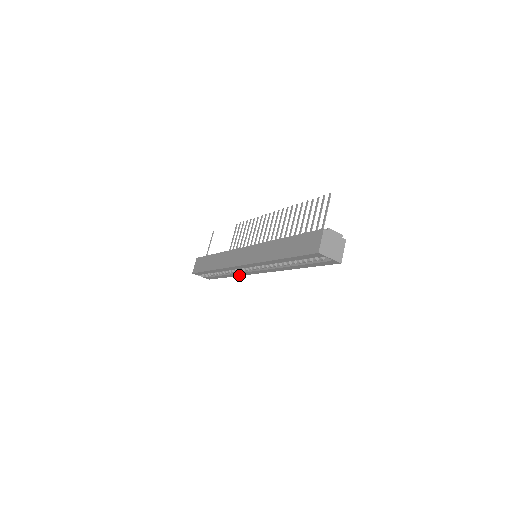
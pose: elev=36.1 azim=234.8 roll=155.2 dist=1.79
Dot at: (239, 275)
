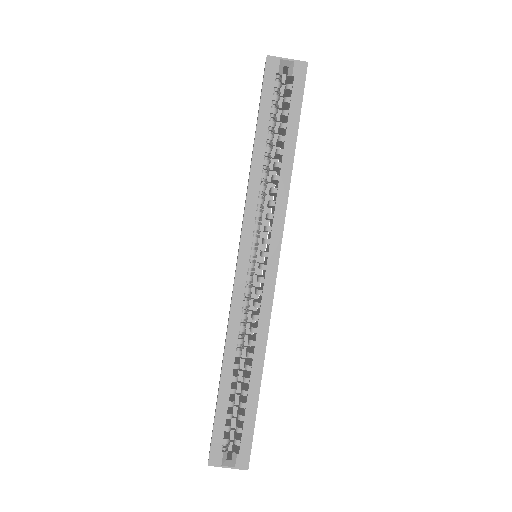
Dot at: (265, 339)
